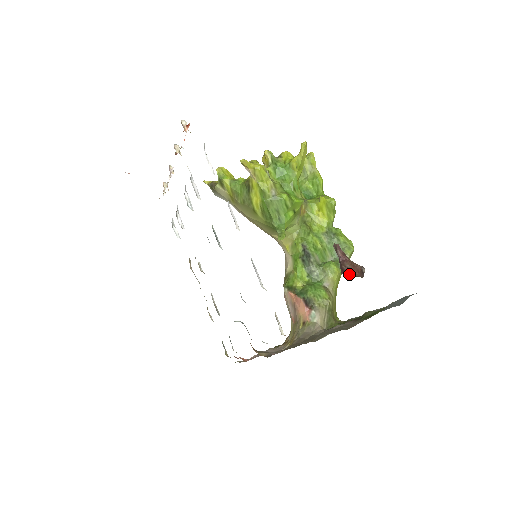
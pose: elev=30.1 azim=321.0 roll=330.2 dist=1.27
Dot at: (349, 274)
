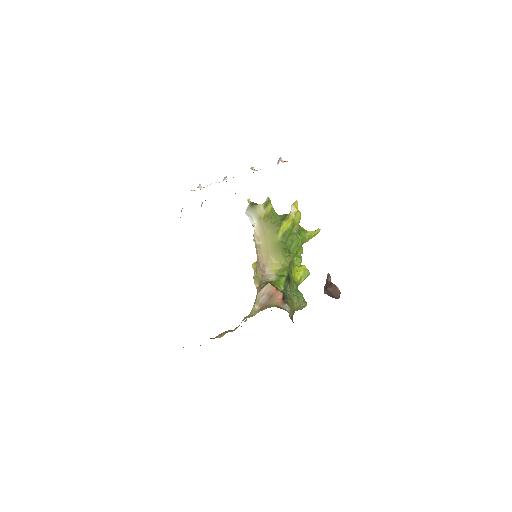
Dot at: occluded
